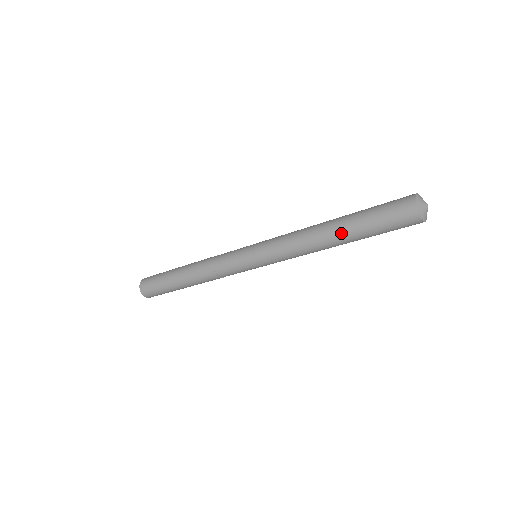
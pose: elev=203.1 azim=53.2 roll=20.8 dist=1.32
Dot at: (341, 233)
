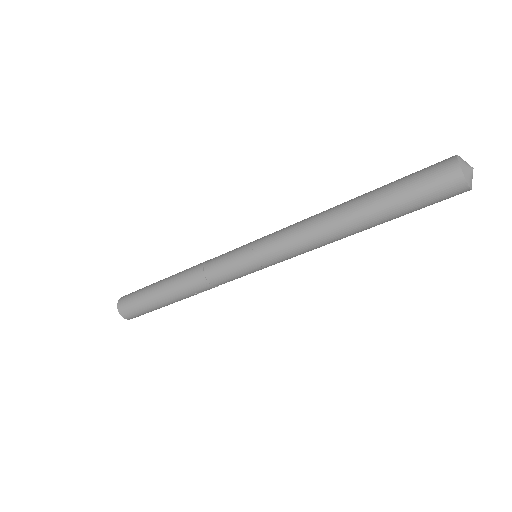
Dot at: (361, 211)
